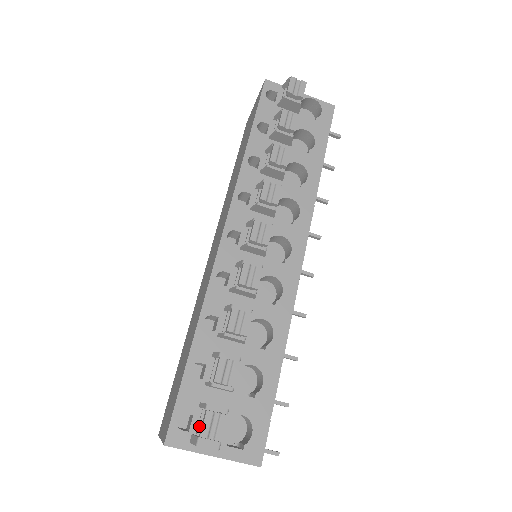
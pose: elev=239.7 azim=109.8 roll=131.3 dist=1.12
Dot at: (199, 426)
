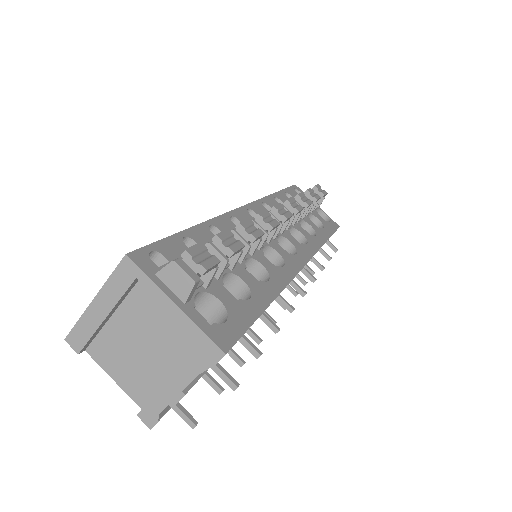
Dot at: occluded
